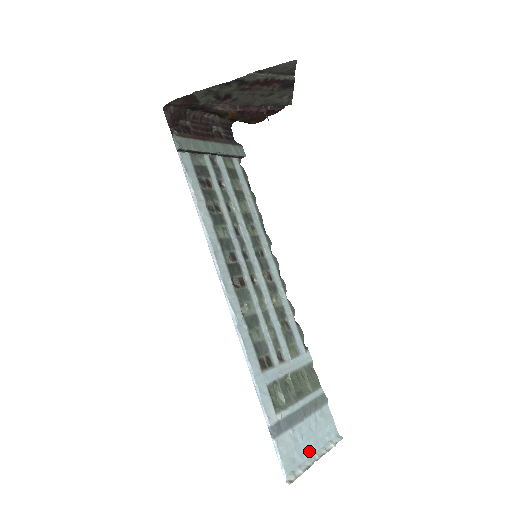
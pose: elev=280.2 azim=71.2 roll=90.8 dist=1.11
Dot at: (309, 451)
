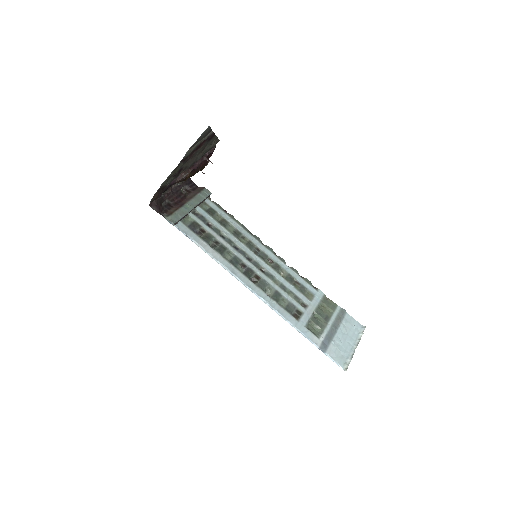
Dot at: (349, 346)
